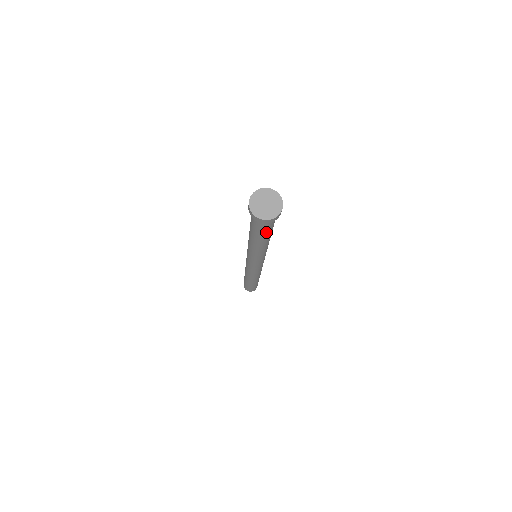
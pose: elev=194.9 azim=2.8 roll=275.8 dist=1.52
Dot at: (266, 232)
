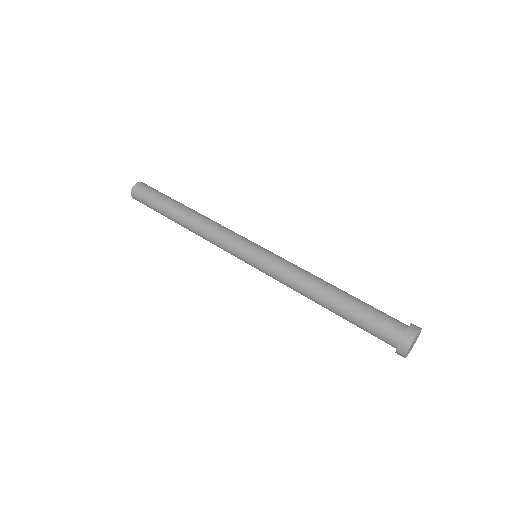
Dot at: occluded
